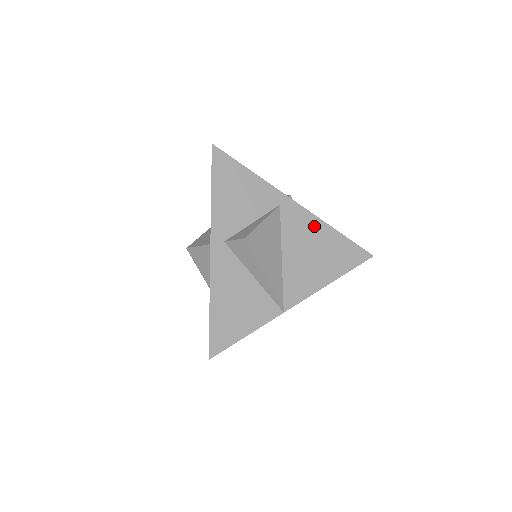
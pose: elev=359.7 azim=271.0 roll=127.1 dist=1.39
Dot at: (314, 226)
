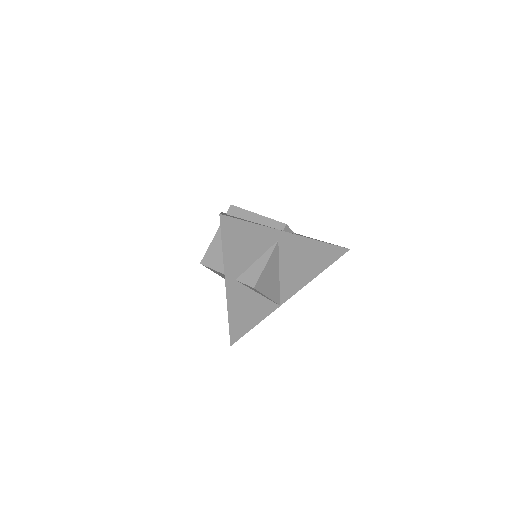
Dot at: (305, 245)
